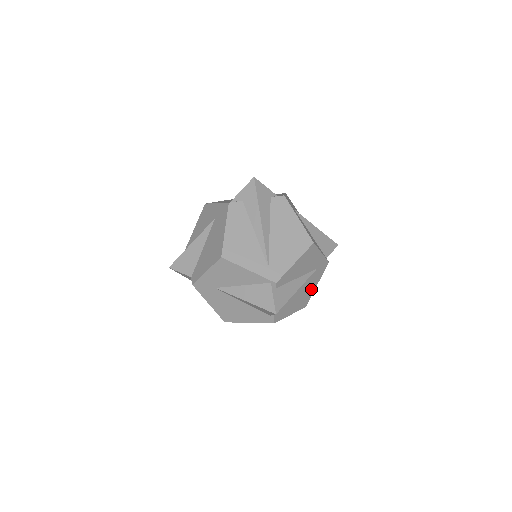
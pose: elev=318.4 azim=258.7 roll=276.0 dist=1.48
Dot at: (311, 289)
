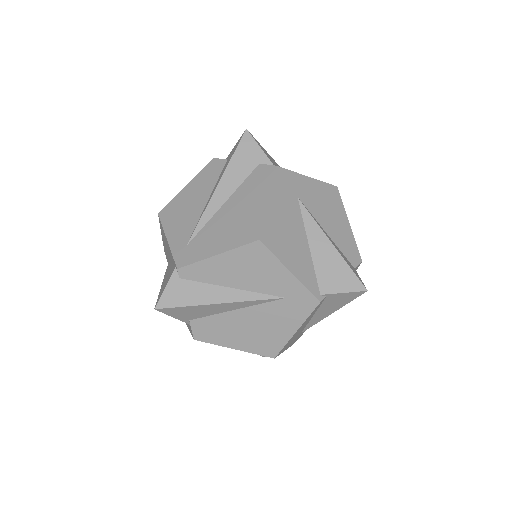
Dot at: (281, 331)
